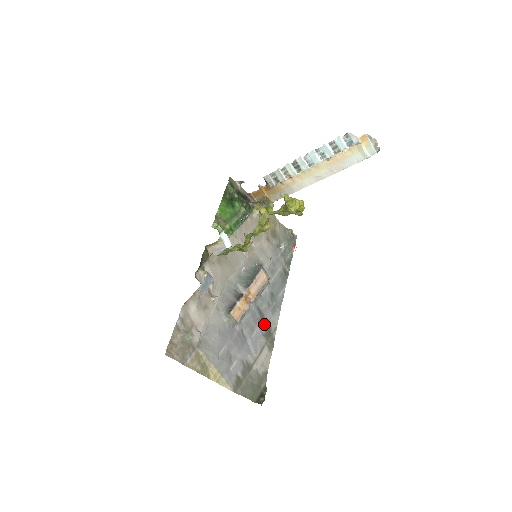
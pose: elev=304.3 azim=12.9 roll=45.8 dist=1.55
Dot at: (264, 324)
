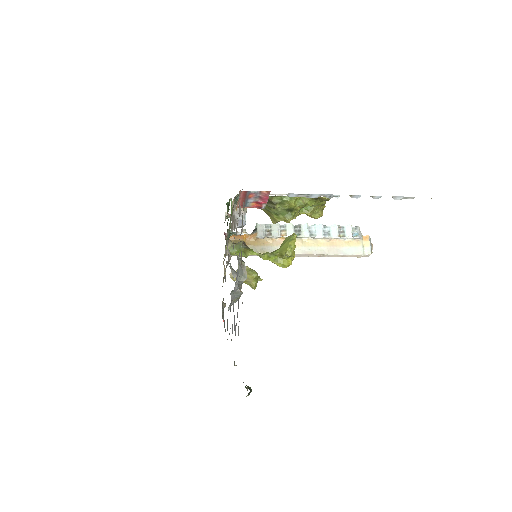
Dot at: occluded
